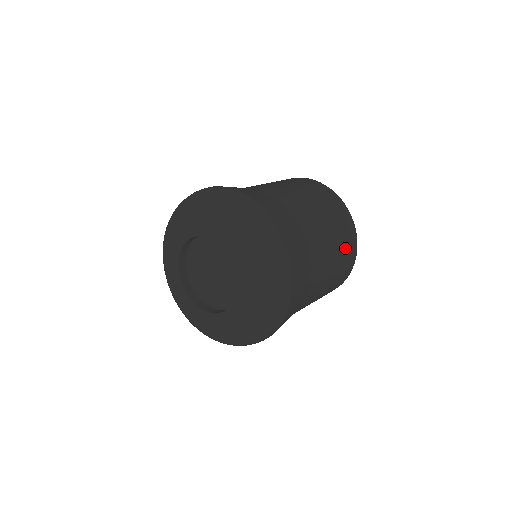
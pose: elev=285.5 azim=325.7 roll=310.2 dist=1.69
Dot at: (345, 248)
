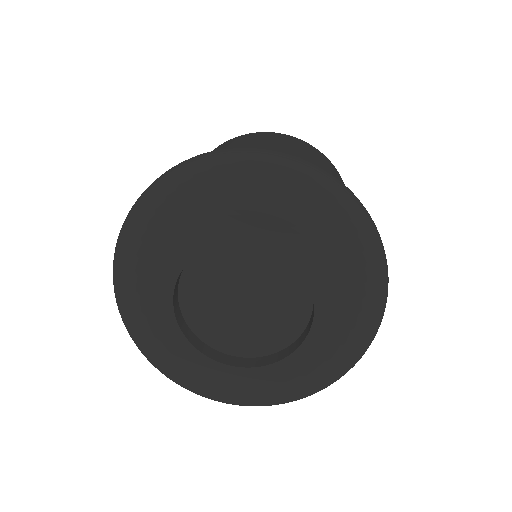
Dot at: occluded
